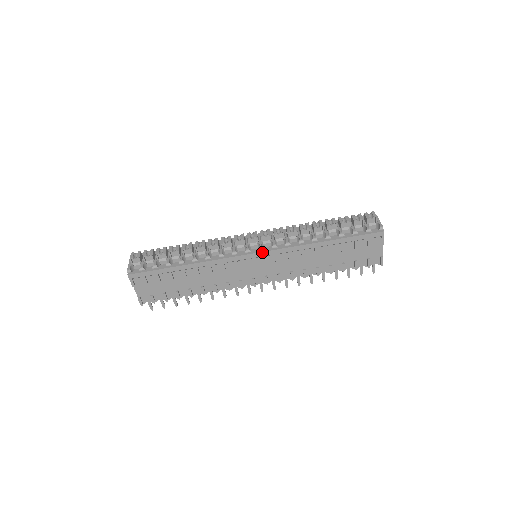
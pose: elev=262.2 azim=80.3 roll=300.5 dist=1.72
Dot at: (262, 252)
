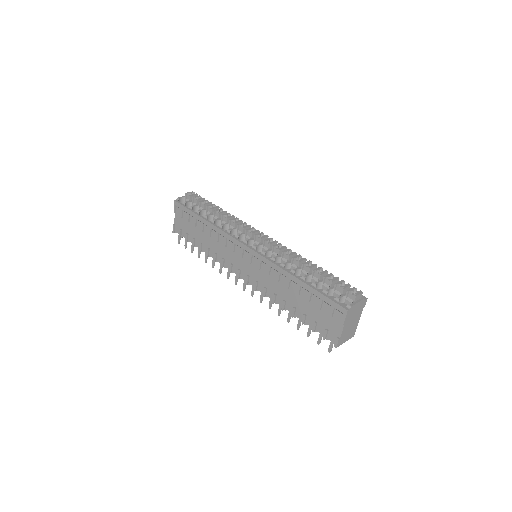
Dot at: (252, 250)
